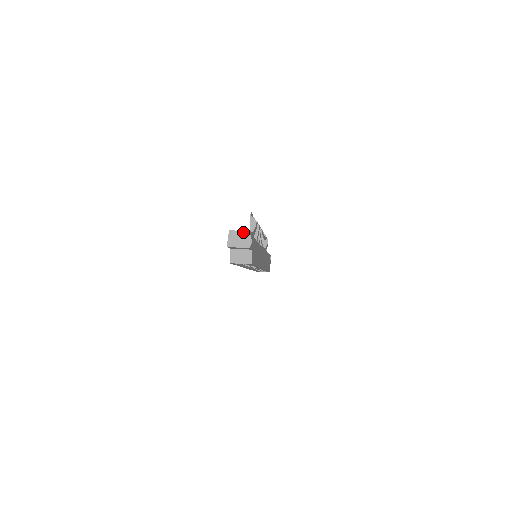
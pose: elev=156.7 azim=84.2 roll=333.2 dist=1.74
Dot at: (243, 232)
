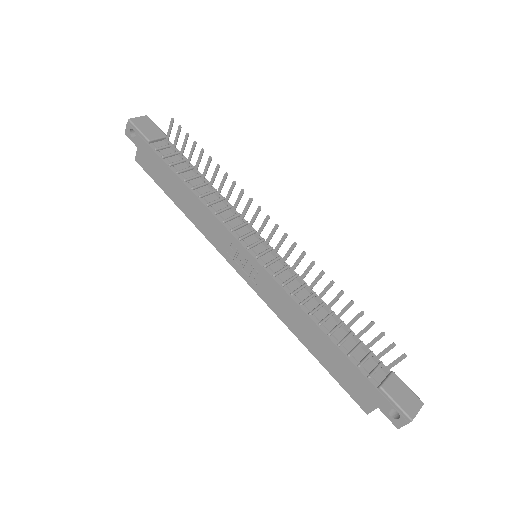
Dot at: occluded
